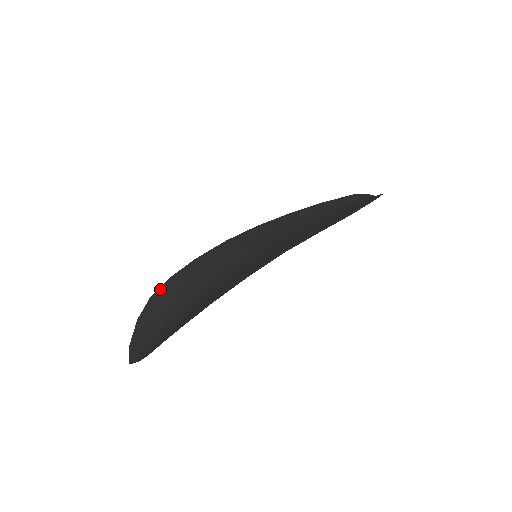
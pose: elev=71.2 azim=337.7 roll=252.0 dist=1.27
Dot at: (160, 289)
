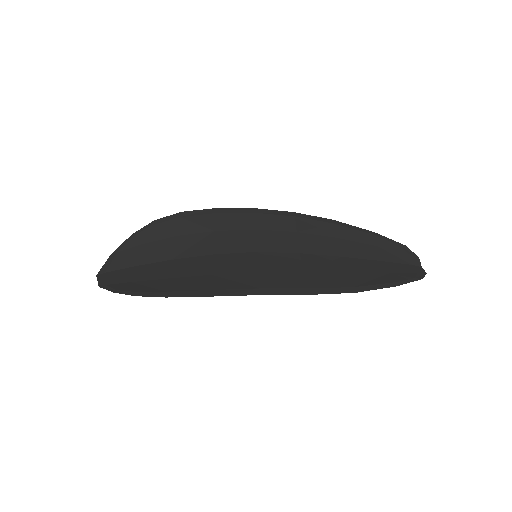
Dot at: (167, 218)
